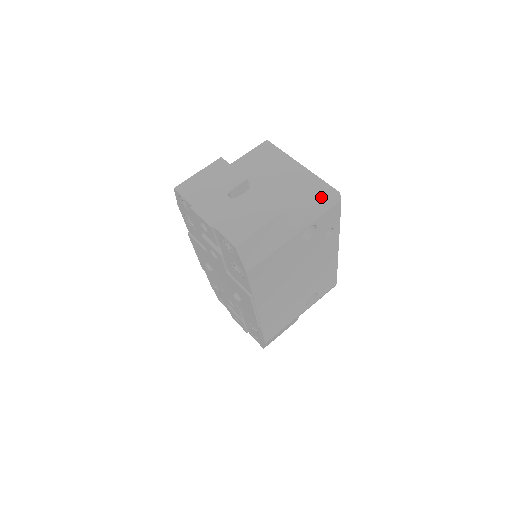
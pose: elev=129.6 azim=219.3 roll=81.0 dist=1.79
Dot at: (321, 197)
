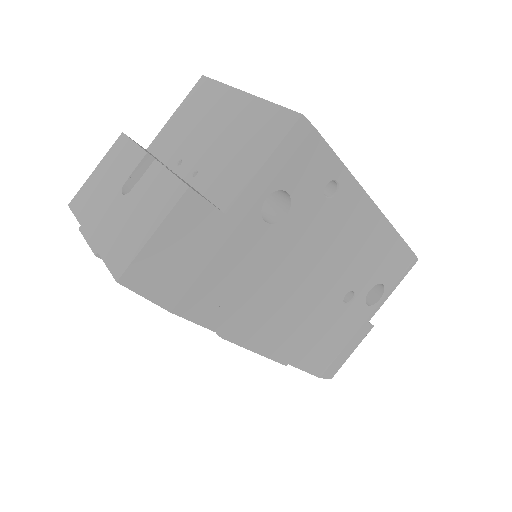
Dot at: (271, 136)
